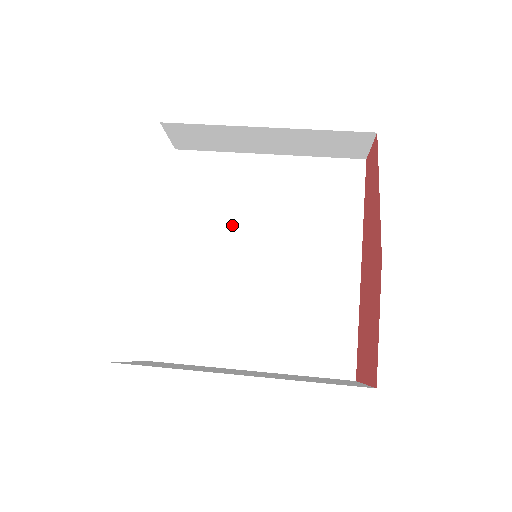
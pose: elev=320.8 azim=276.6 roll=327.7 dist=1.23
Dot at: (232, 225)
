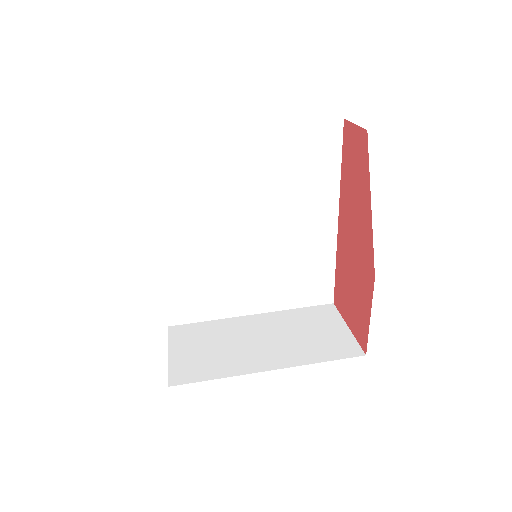
Dot at: (217, 207)
